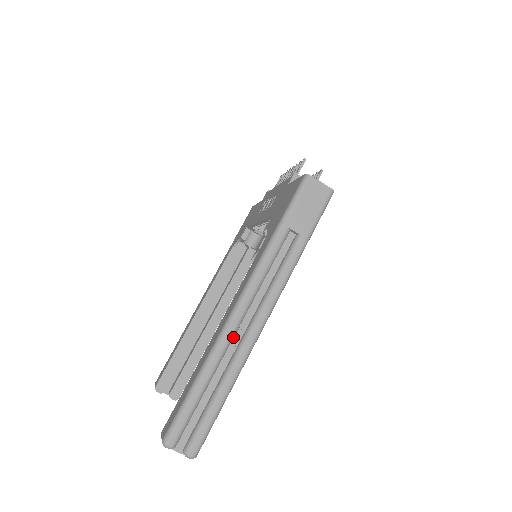
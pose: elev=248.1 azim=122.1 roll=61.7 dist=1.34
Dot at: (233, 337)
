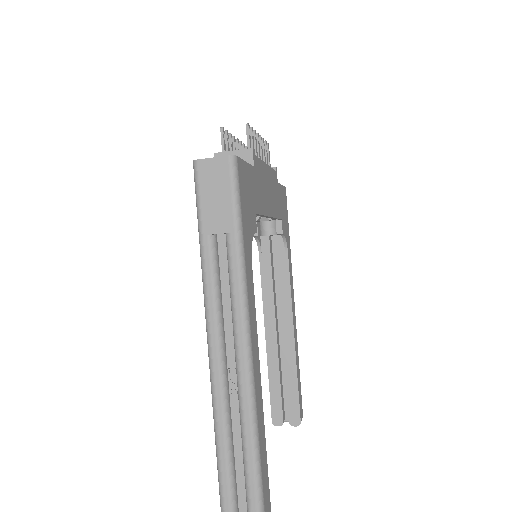
Dot at: (226, 386)
